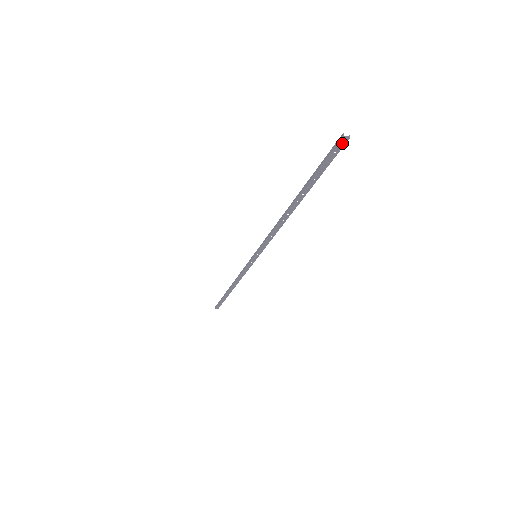
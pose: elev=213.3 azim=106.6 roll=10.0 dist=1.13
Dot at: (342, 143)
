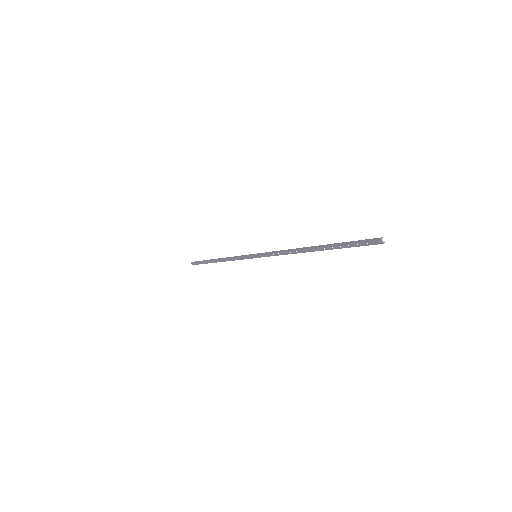
Dot at: (376, 242)
